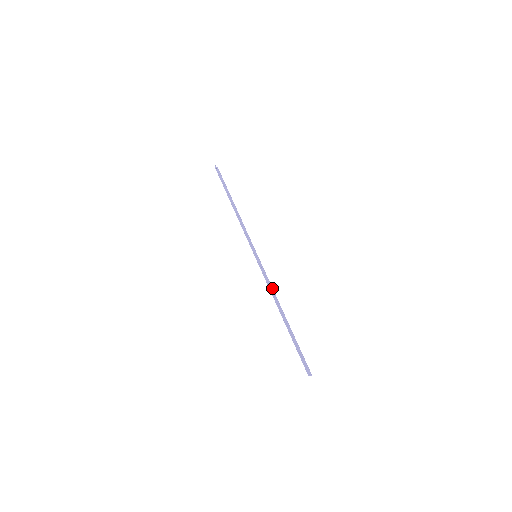
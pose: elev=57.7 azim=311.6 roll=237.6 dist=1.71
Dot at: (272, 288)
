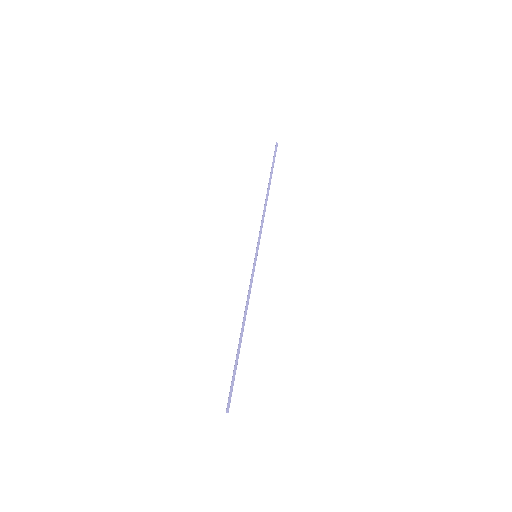
Dot at: (249, 298)
